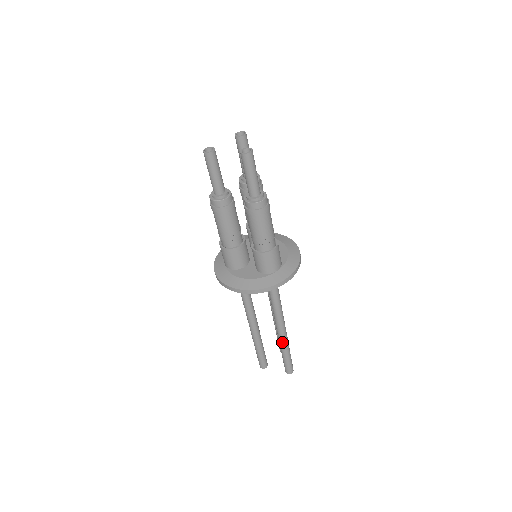
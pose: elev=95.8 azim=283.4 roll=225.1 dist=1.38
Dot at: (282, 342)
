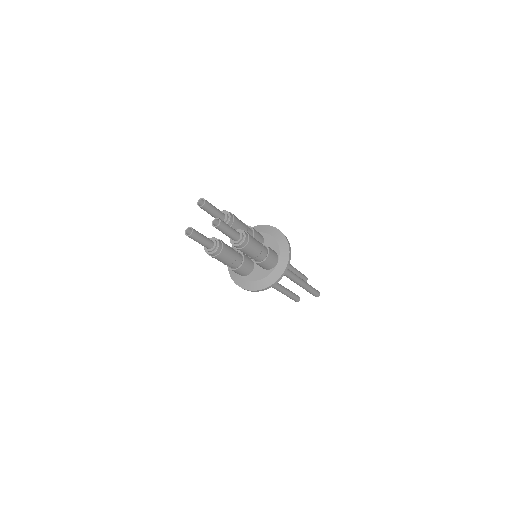
Dot at: (303, 287)
